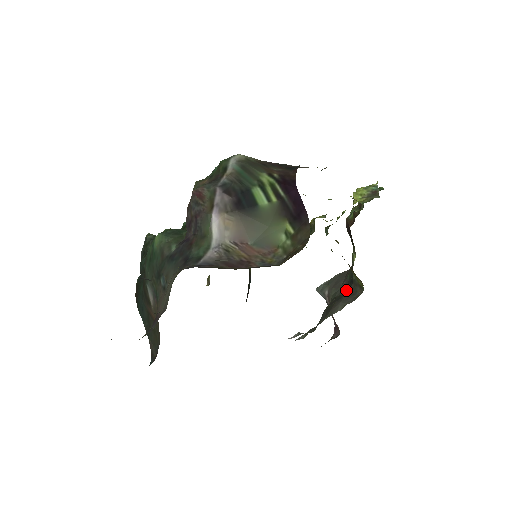
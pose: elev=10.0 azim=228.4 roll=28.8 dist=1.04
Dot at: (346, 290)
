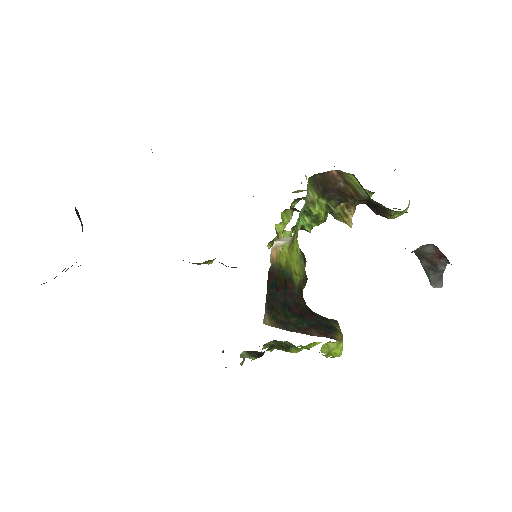
Dot at: occluded
